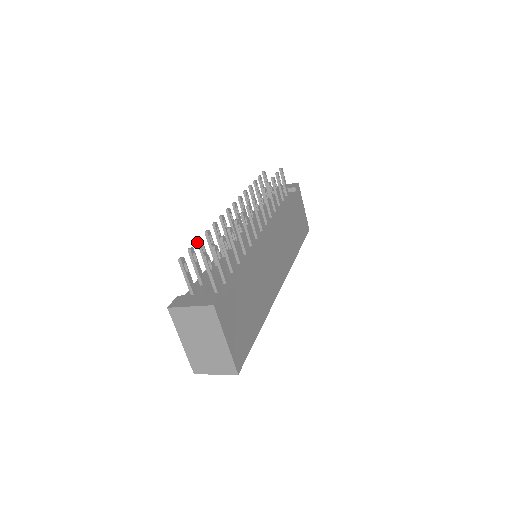
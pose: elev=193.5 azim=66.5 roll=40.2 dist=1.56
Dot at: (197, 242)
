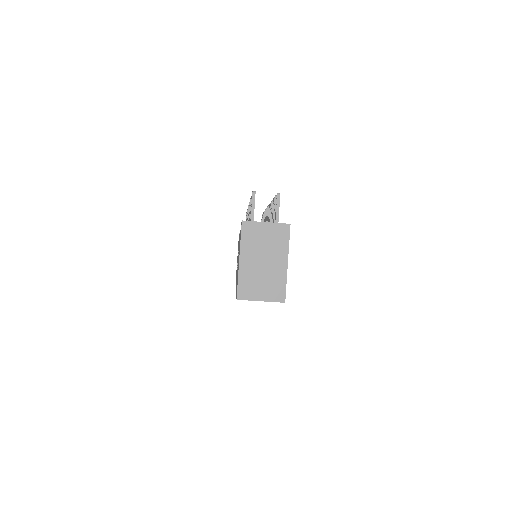
Dot at: occluded
